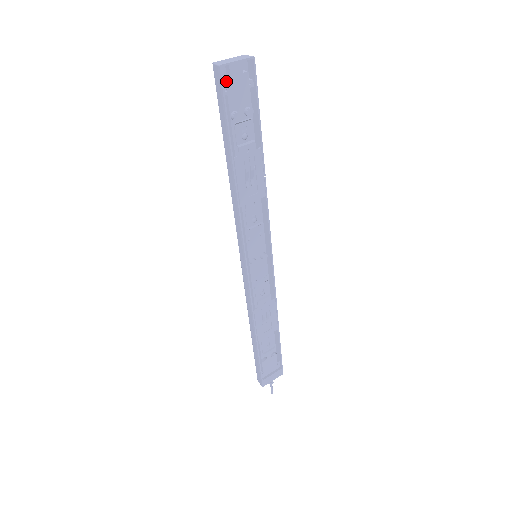
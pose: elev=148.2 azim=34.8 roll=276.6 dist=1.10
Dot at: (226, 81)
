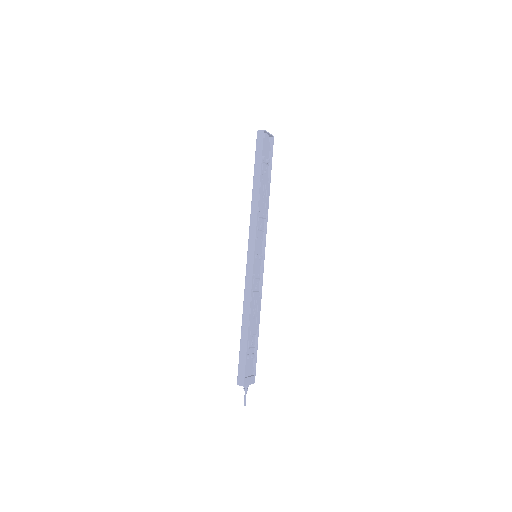
Dot at: (263, 140)
